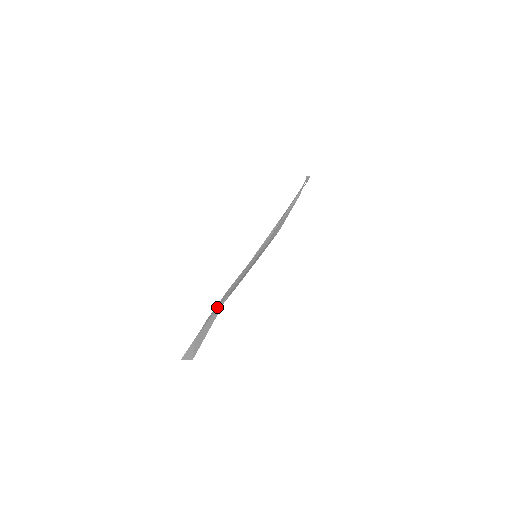
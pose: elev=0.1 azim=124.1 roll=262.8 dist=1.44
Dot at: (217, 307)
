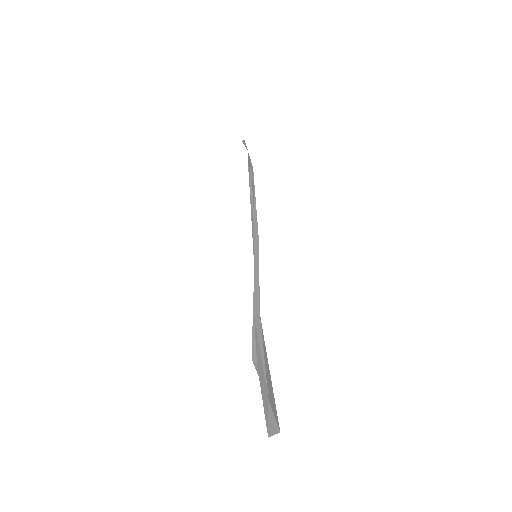
Dot at: (261, 341)
